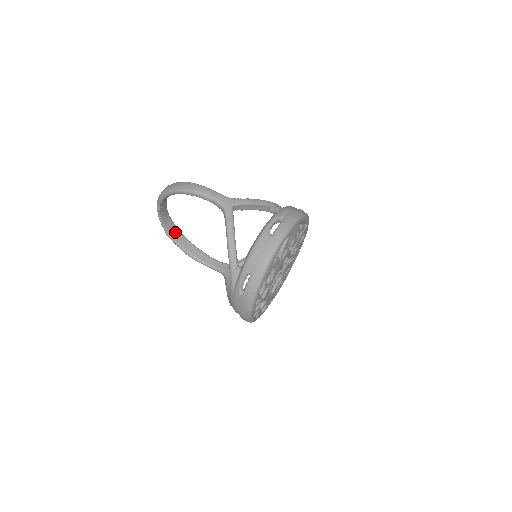
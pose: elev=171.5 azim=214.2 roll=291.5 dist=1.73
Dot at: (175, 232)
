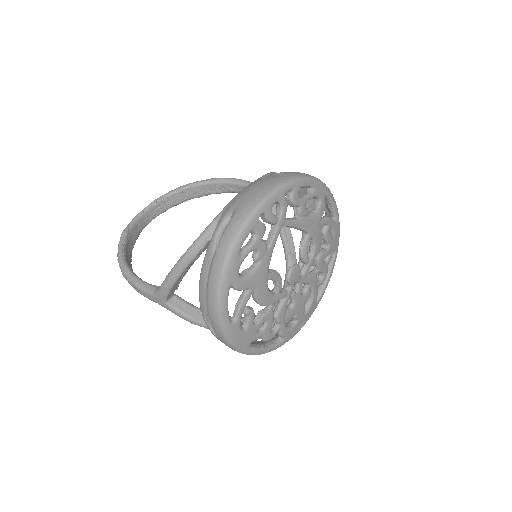
Dot at: (131, 241)
